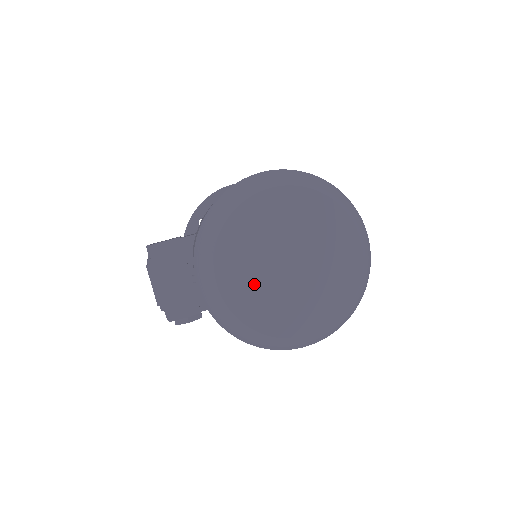
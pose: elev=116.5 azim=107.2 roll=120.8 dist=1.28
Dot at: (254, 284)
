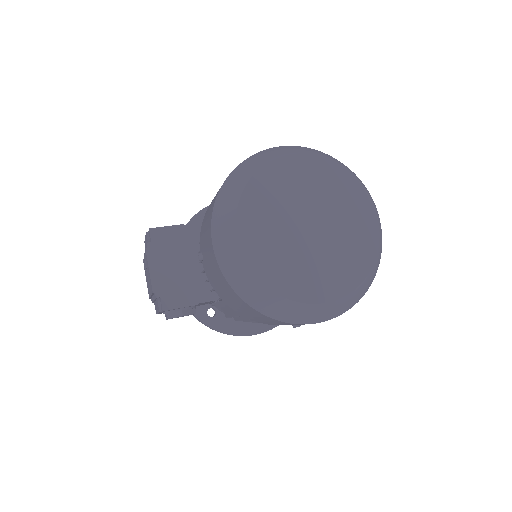
Dot at: (275, 243)
